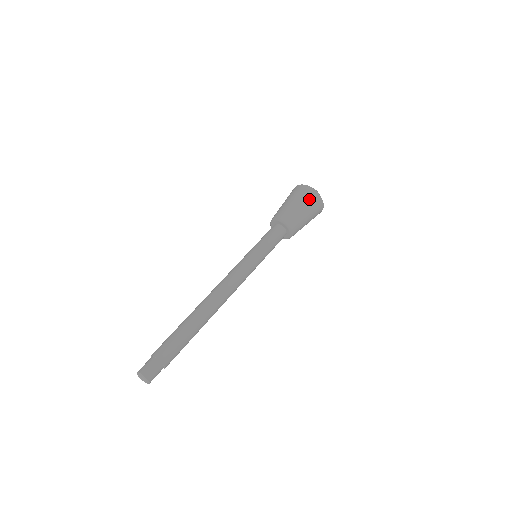
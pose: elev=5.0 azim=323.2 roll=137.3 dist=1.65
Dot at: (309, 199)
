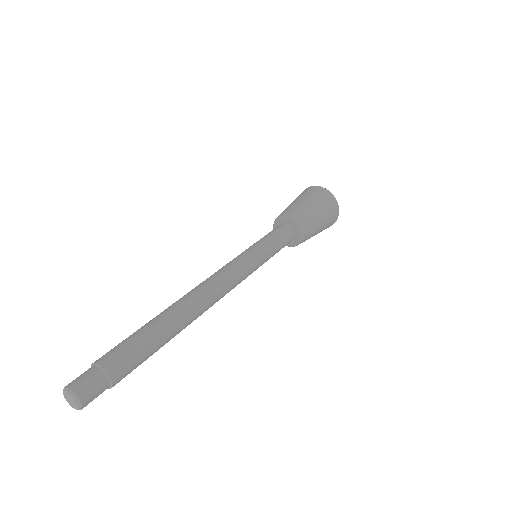
Dot at: (325, 202)
